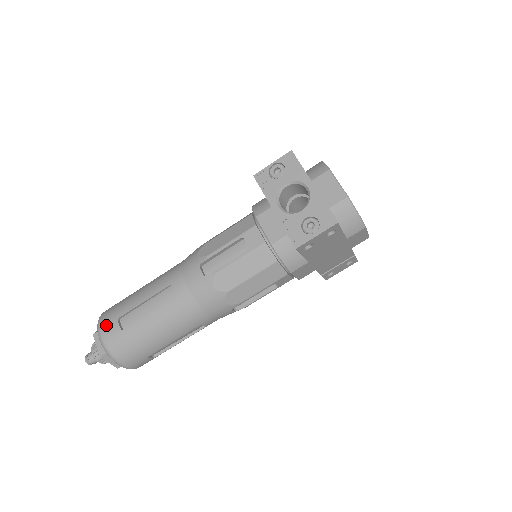
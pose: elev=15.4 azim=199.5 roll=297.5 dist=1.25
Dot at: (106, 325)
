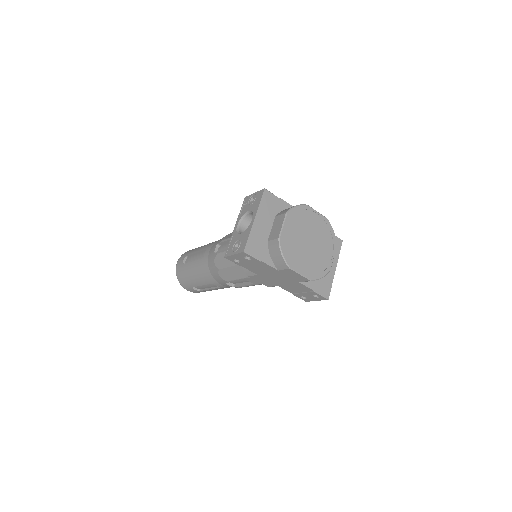
Dot at: (182, 257)
